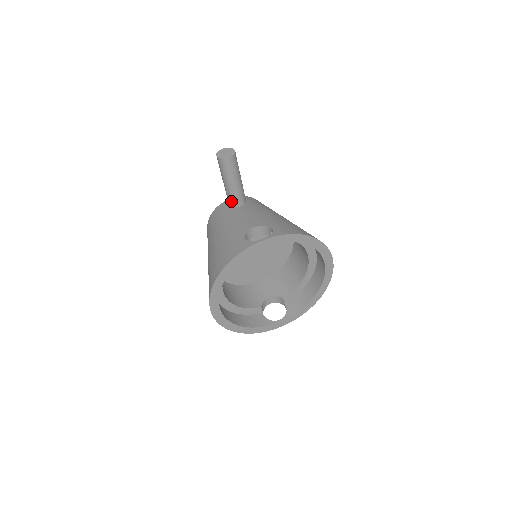
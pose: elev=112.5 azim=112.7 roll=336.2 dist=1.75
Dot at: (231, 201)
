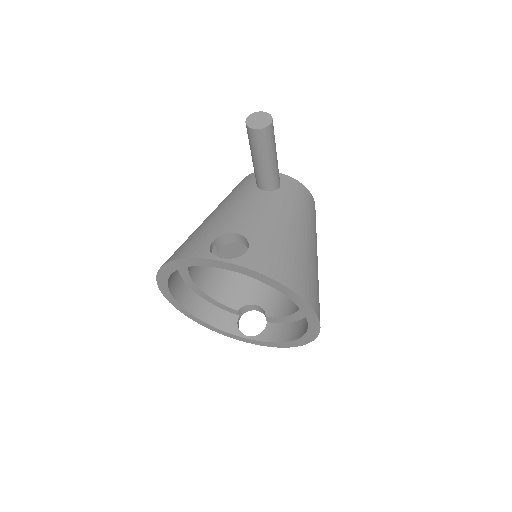
Dot at: (256, 179)
